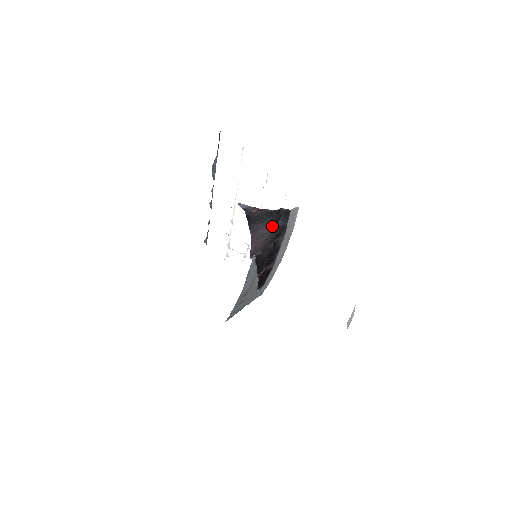
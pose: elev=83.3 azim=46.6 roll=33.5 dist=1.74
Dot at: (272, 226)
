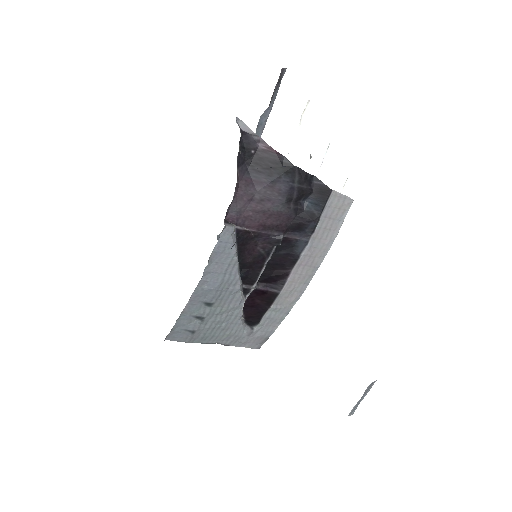
Dot at: (287, 196)
